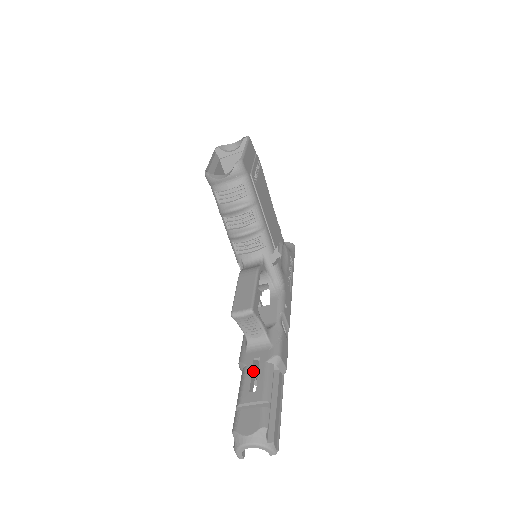
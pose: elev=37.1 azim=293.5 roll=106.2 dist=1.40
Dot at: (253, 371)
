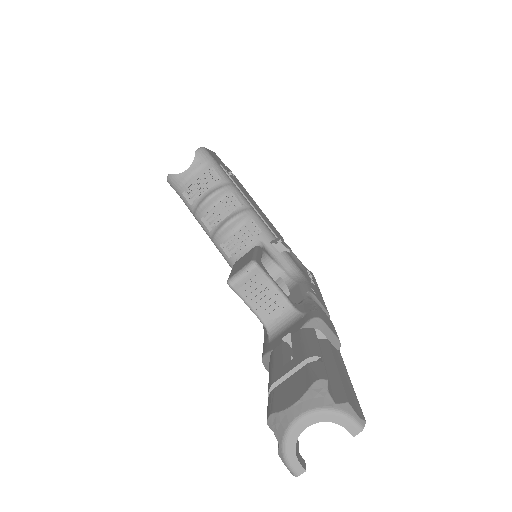
Dot at: (284, 350)
